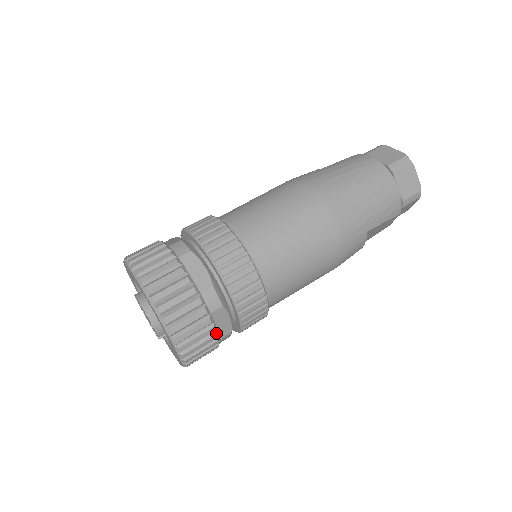
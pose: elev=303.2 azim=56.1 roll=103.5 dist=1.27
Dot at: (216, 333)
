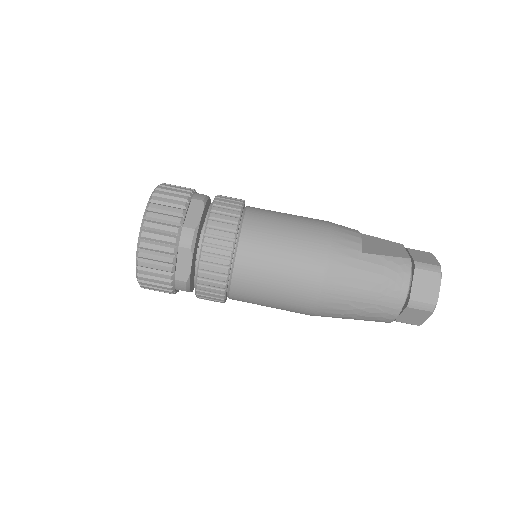
Dot at: (175, 293)
